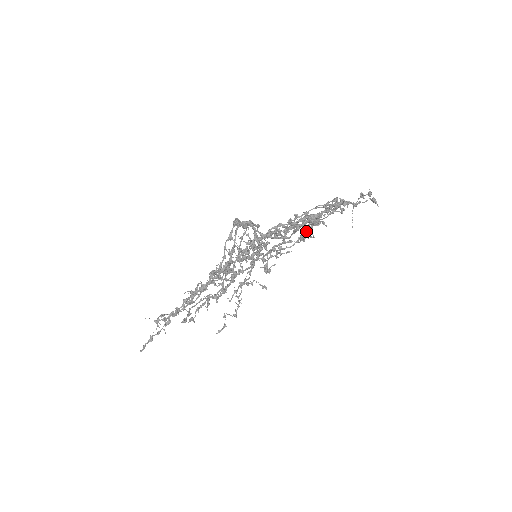
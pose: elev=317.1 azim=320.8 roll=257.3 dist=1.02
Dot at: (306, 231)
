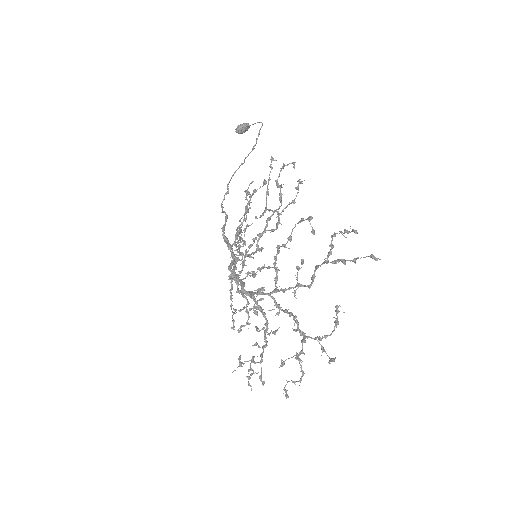
Dot at: occluded
